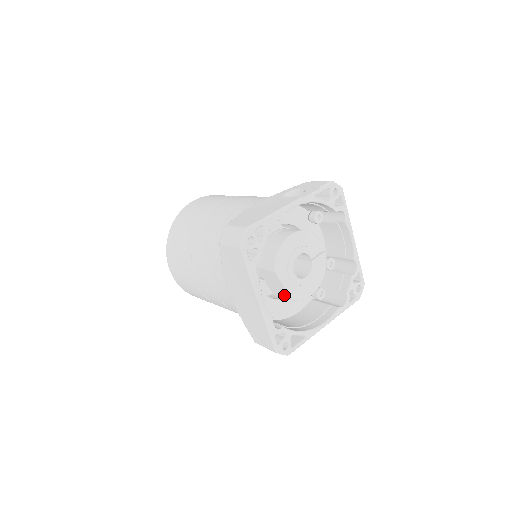
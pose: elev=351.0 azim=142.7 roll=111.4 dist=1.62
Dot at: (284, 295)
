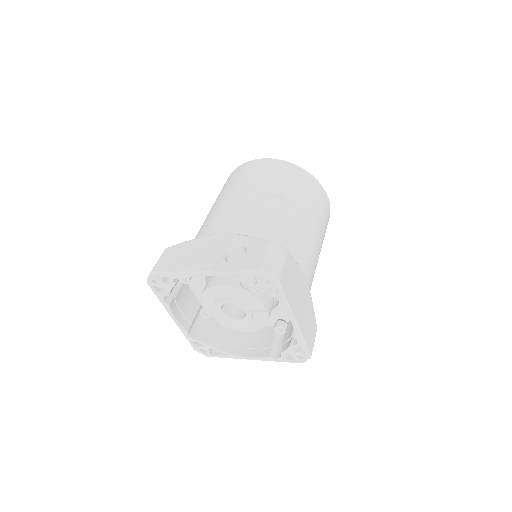
Dot at: occluded
